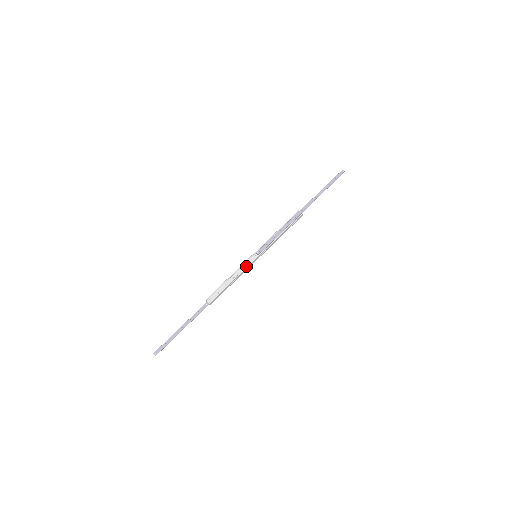
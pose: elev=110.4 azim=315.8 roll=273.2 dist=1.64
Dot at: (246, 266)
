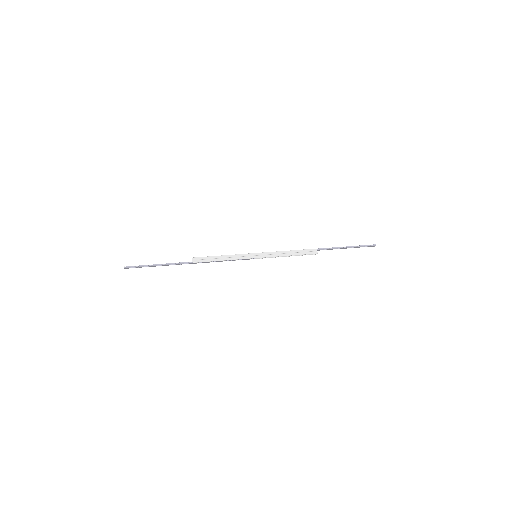
Dot at: (242, 256)
